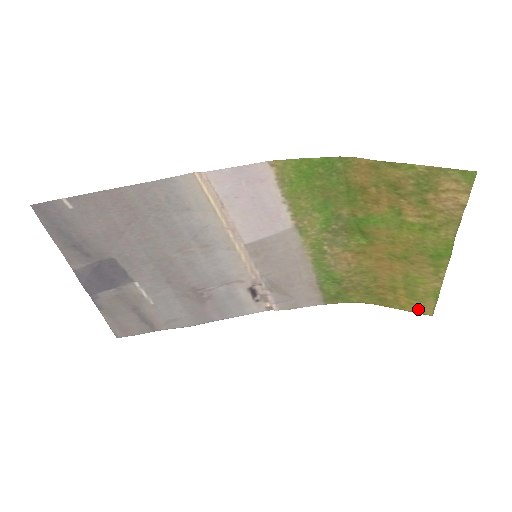
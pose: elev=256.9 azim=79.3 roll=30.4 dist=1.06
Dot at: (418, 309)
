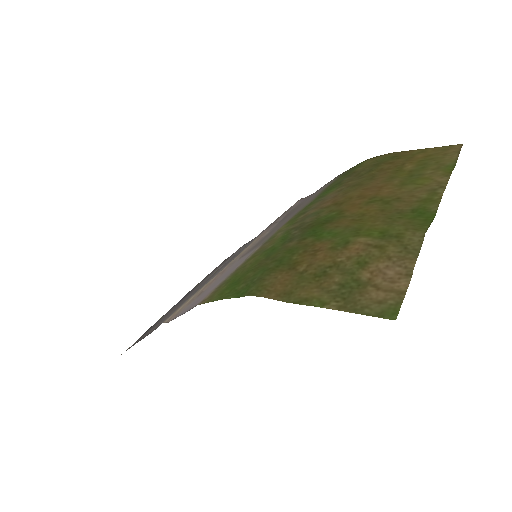
Dot at: (441, 150)
